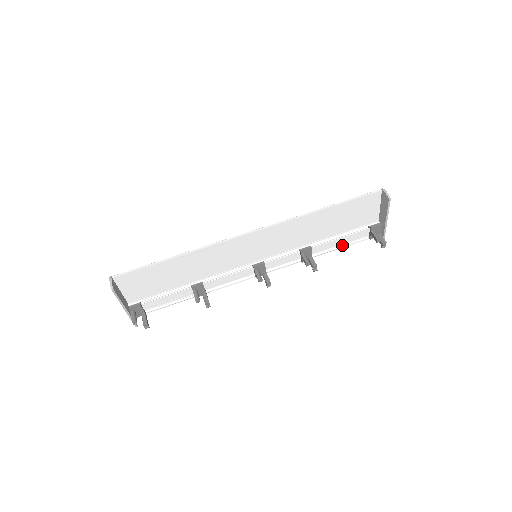
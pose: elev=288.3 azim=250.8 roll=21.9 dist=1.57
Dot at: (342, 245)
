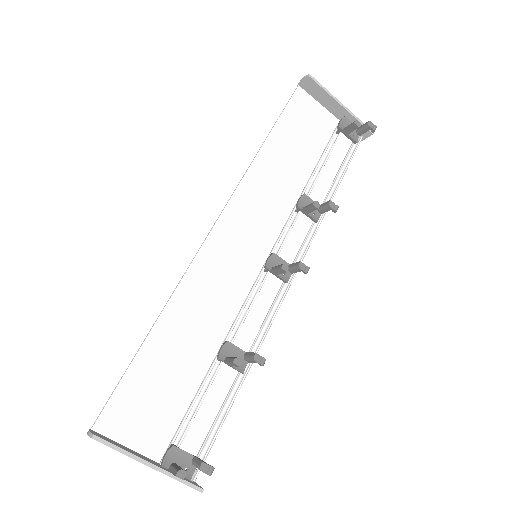
Dot at: (339, 176)
